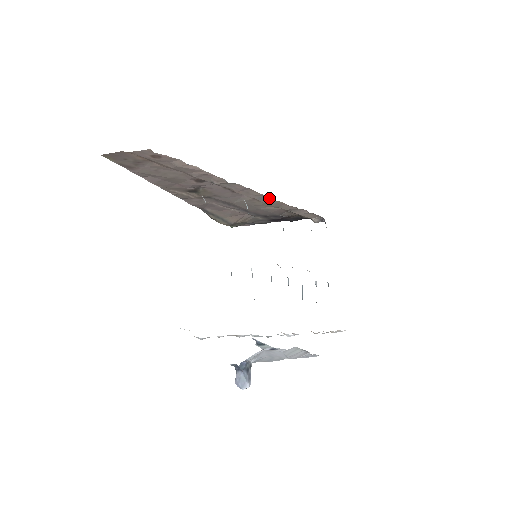
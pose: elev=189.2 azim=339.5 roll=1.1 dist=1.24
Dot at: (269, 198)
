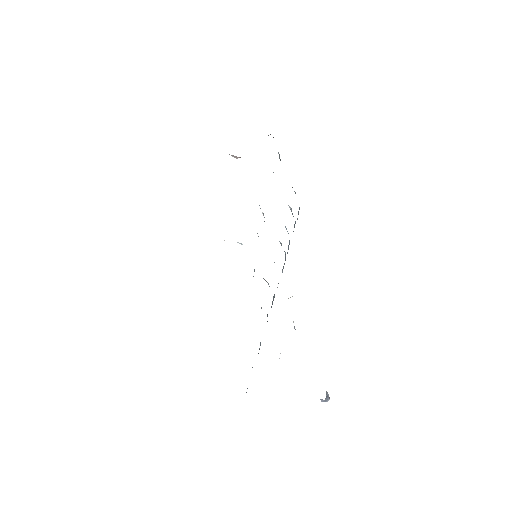
Dot at: occluded
